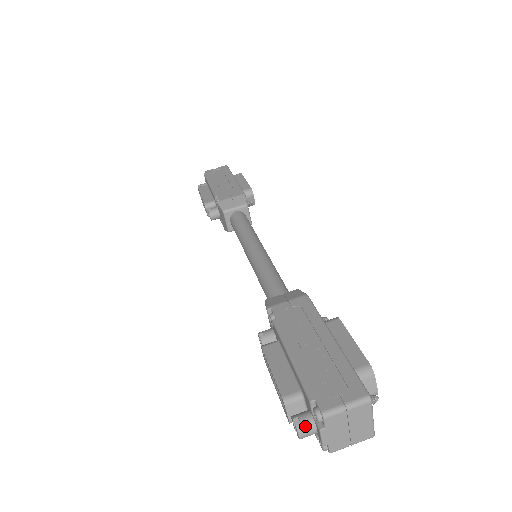
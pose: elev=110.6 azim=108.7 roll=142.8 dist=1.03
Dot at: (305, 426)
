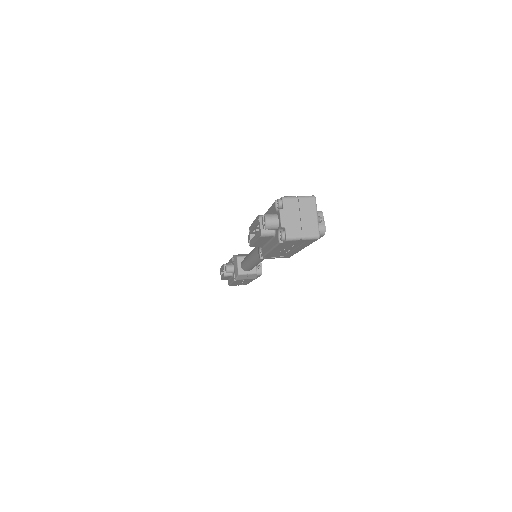
Dot at: (270, 215)
